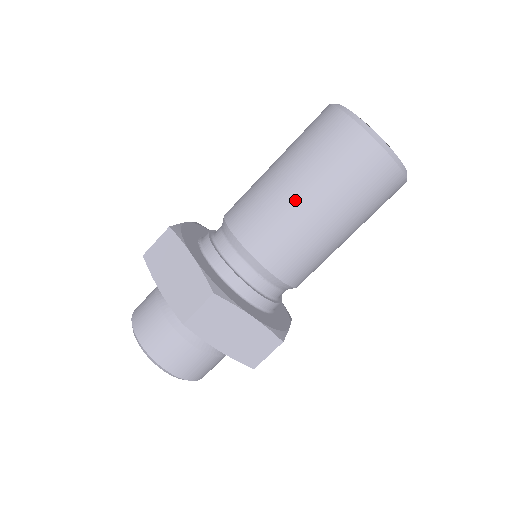
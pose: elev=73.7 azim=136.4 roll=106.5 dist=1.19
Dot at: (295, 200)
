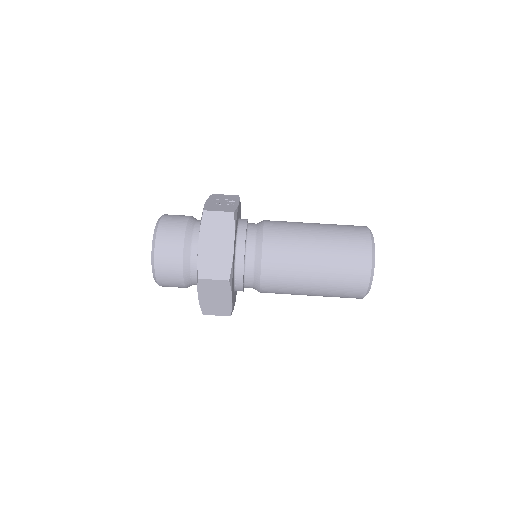
Dot at: (308, 268)
